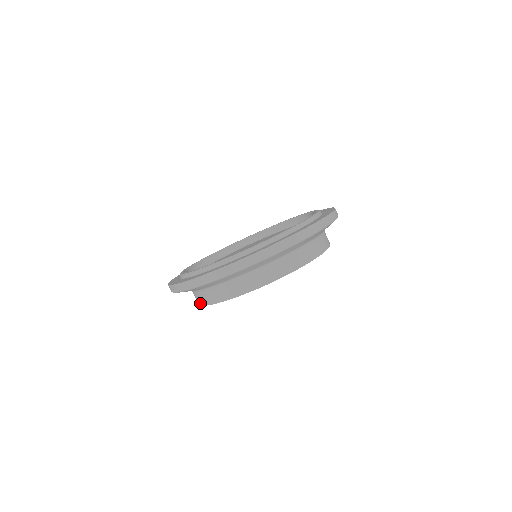
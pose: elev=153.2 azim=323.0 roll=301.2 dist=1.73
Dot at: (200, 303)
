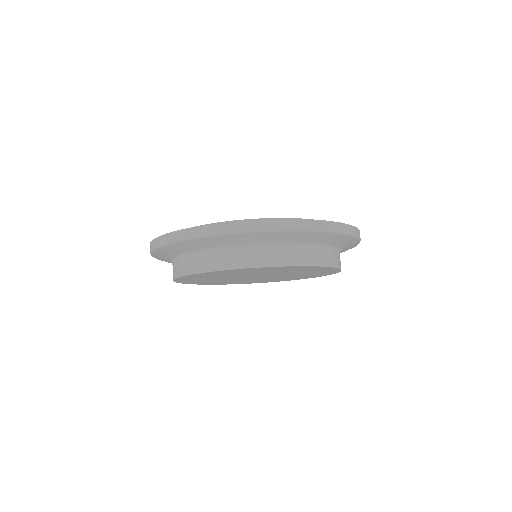
Dot at: (233, 265)
